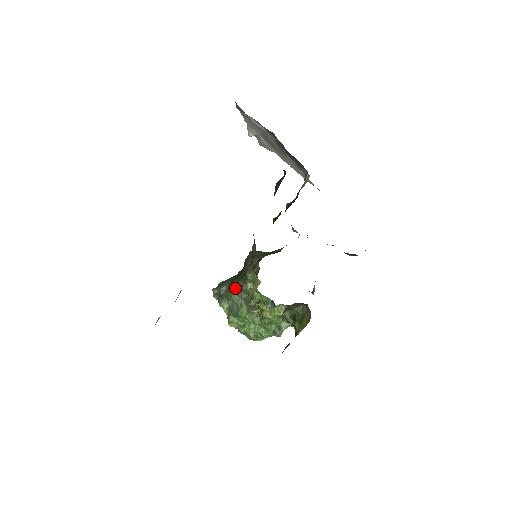
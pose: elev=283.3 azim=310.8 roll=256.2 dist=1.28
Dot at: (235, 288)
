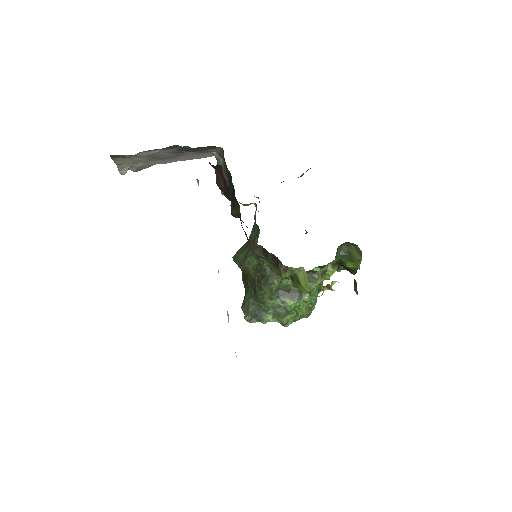
Dot at: (265, 297)
